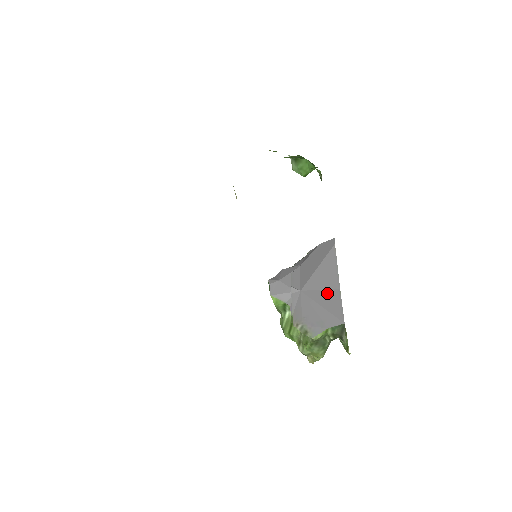
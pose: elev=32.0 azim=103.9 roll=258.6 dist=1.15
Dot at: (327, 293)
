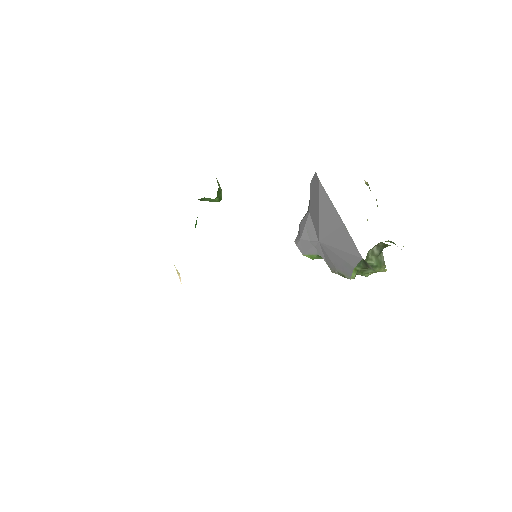
Dot at: (337, 234)
